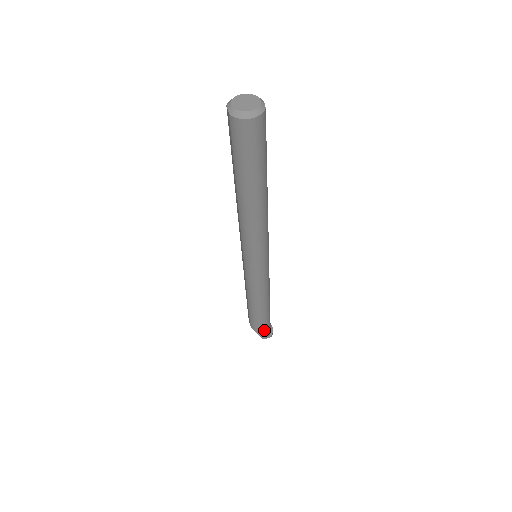
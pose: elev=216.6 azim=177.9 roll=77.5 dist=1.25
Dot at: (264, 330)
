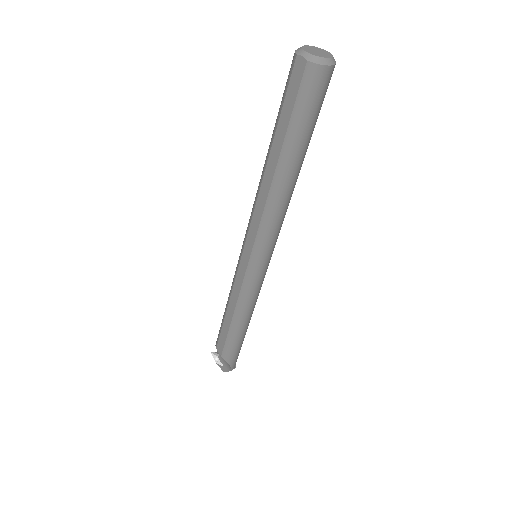
Dot at: (237, 357)
